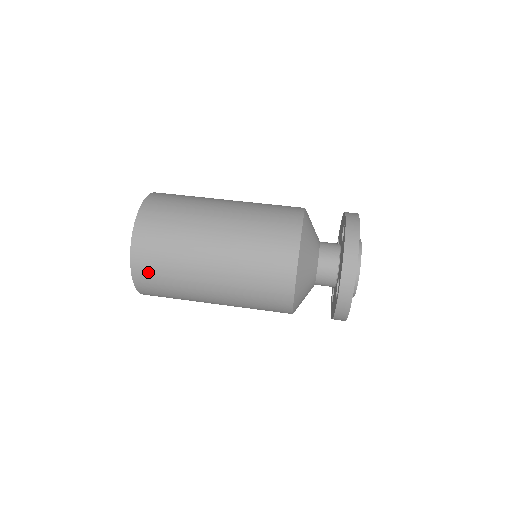
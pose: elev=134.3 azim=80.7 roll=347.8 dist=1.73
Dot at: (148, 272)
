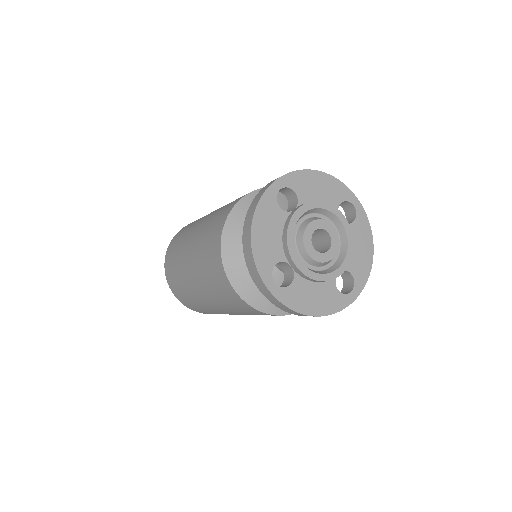
Dot at: (178, 294)
